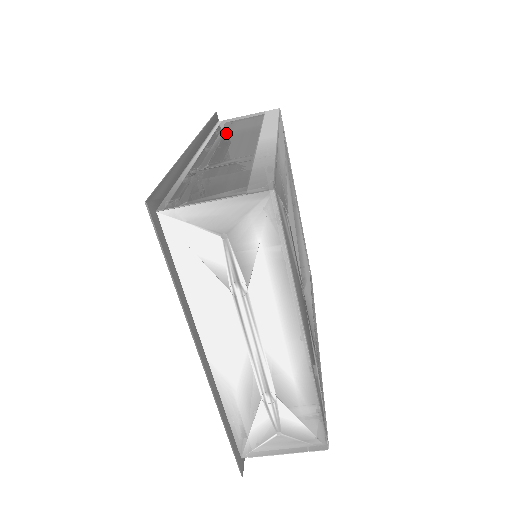
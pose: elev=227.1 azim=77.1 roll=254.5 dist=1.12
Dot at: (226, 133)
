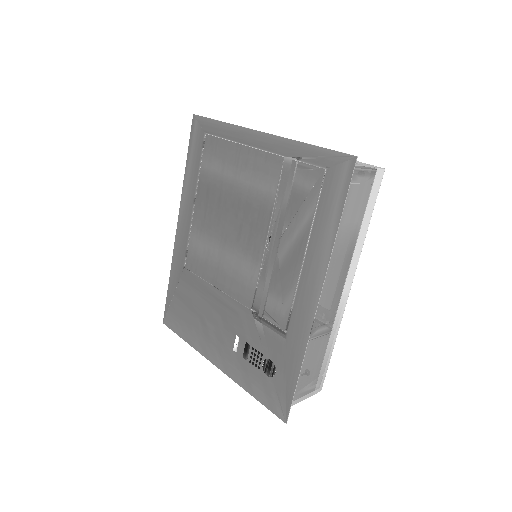
Dot at: (337, 246)
